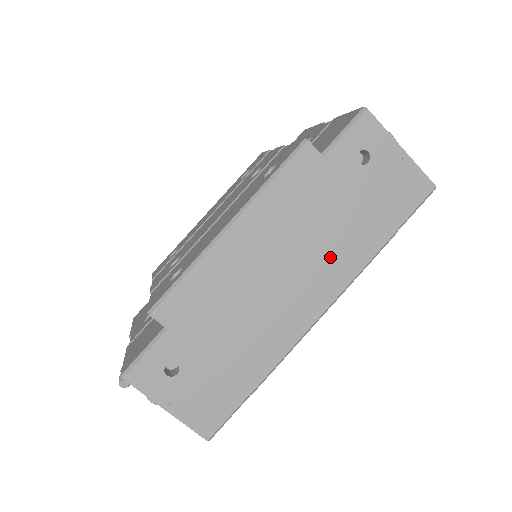
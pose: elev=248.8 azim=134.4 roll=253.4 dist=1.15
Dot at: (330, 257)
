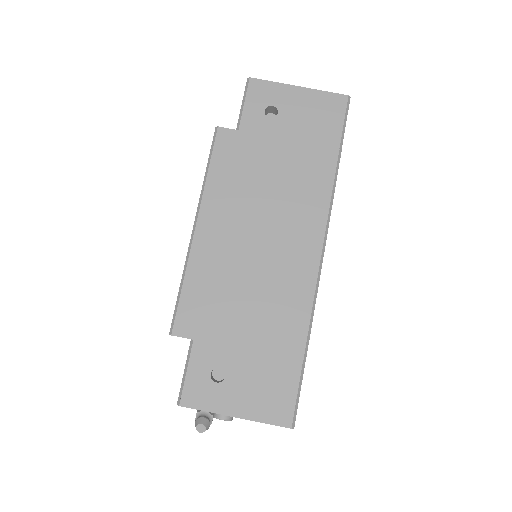
Dot at: (296, 201)
